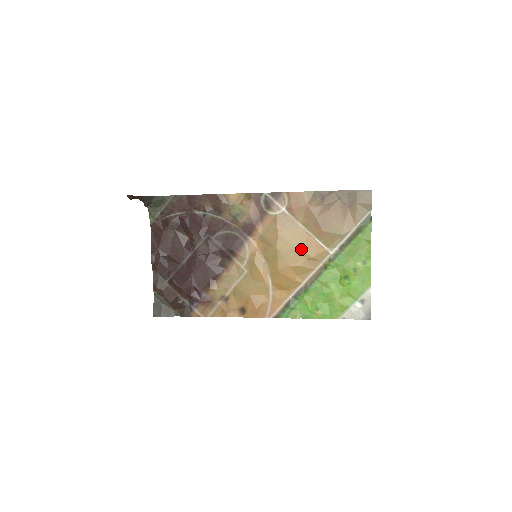
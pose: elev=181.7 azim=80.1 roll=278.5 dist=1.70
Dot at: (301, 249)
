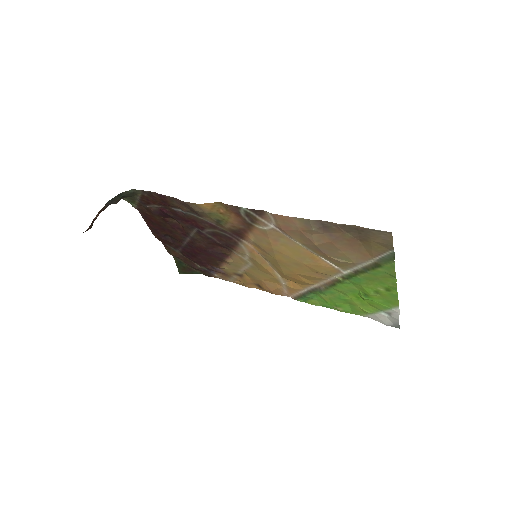
Dot at: (305, 264)
